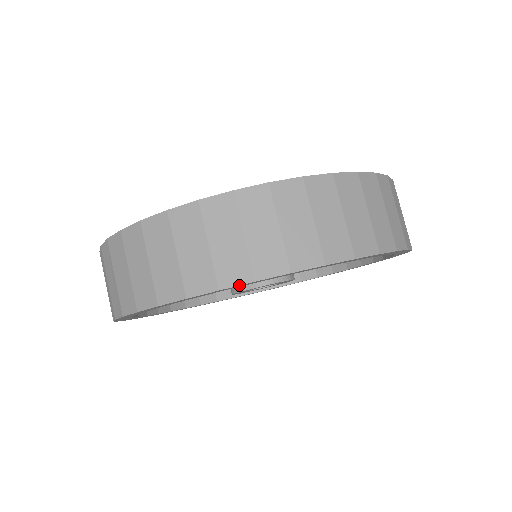
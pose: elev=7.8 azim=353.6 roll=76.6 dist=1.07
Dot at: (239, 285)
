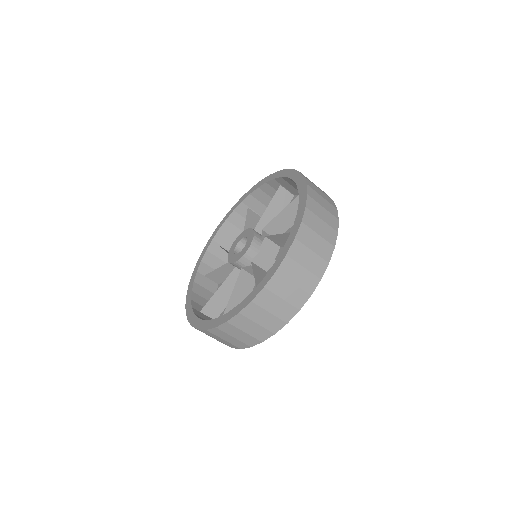
Dot at: occluded
